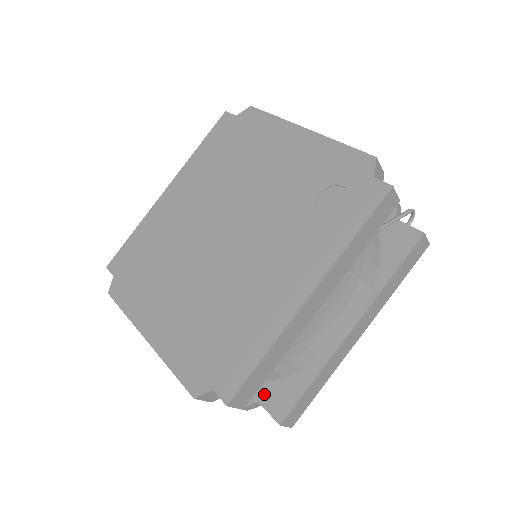
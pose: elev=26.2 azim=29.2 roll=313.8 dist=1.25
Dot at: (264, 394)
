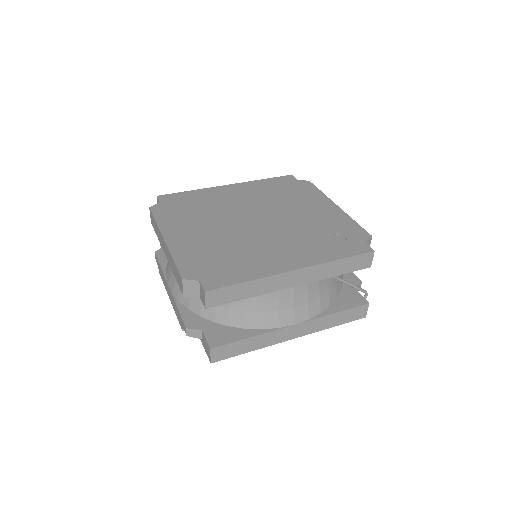
Dot at: (210, 328)
